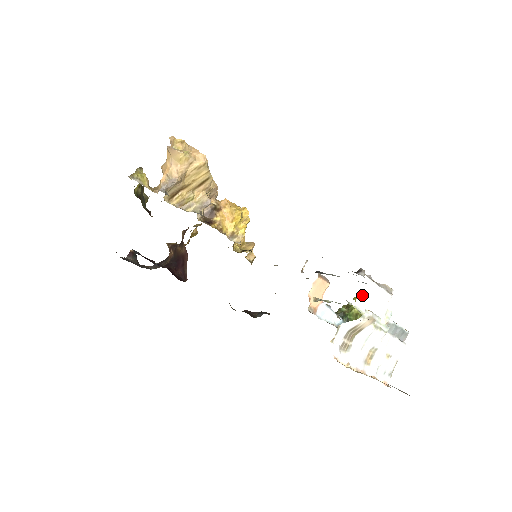
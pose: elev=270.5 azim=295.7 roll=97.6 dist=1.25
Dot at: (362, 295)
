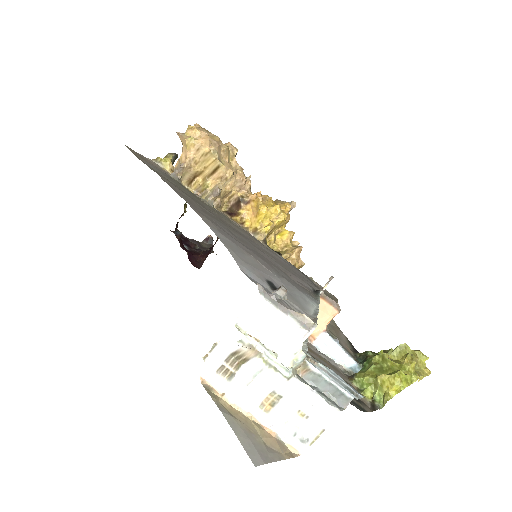
Dot at: (250, 315)
